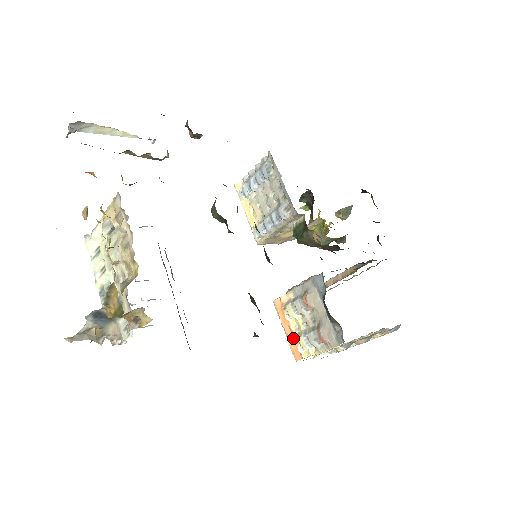
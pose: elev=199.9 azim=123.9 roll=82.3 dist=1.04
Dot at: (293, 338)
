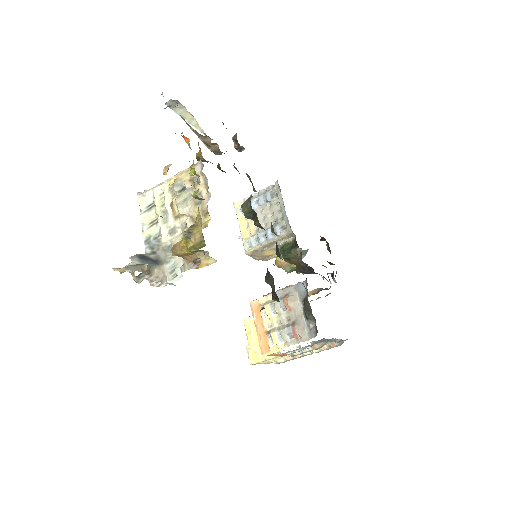
Dot at: (264, 334)
